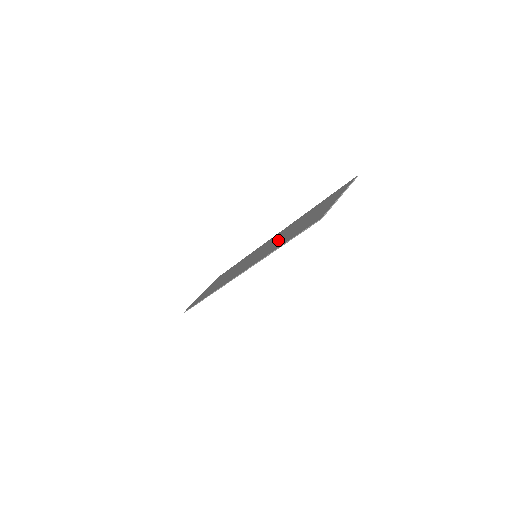
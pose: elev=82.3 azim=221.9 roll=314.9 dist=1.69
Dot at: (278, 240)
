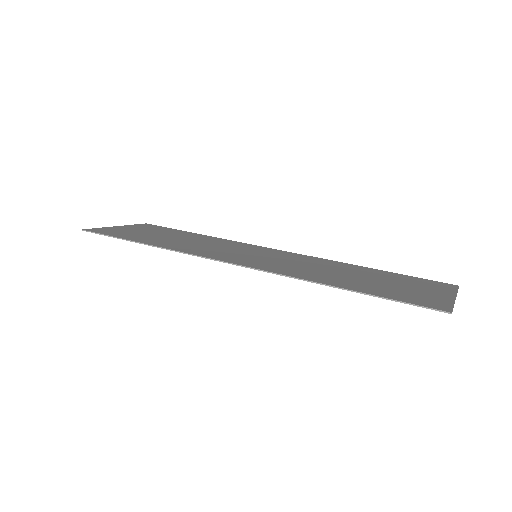
Dot at: (315, 268)
